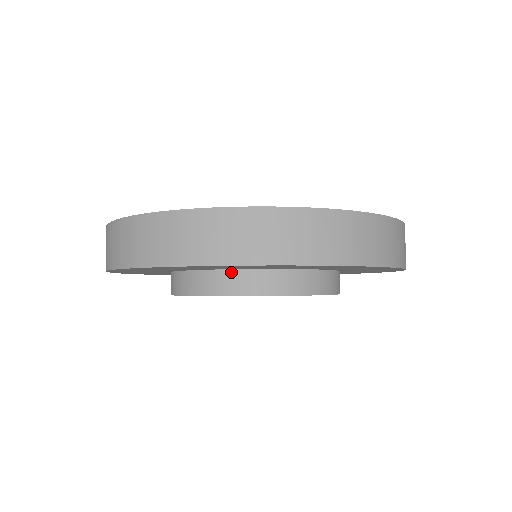
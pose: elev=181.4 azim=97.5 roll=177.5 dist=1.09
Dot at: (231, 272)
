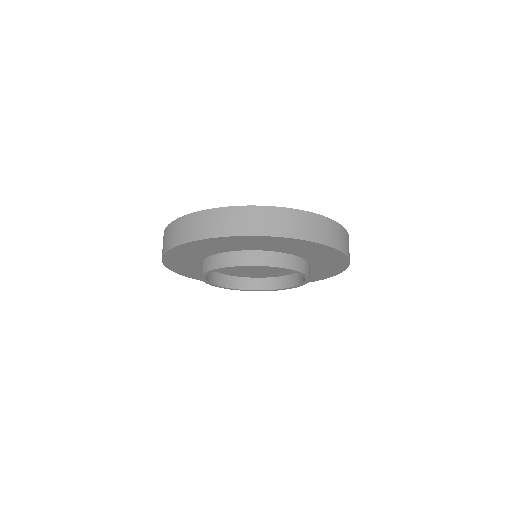
Dot at: (239, 252)
